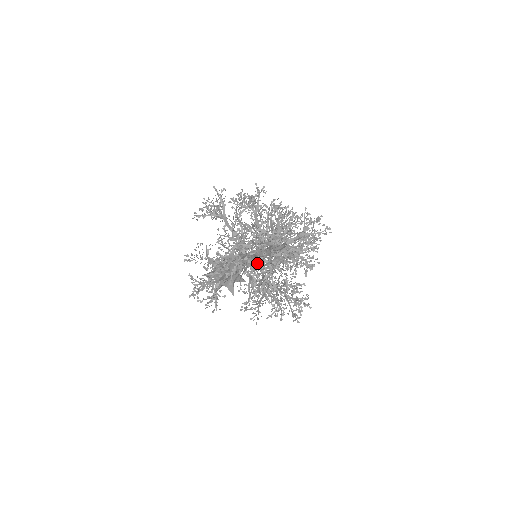
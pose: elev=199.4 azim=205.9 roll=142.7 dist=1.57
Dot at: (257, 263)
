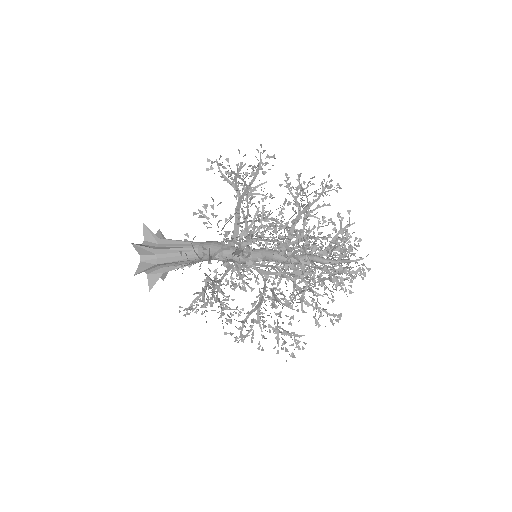
Dot at: occluded
